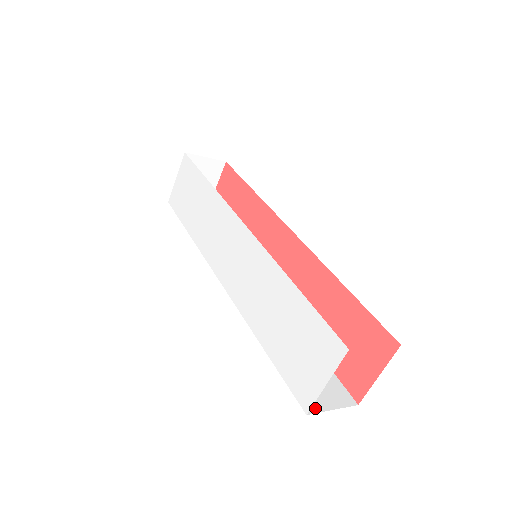
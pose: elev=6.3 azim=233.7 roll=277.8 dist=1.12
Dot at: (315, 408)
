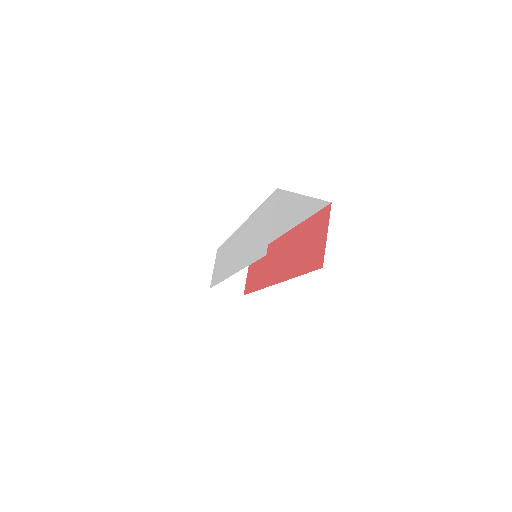
Dot at: occluded
